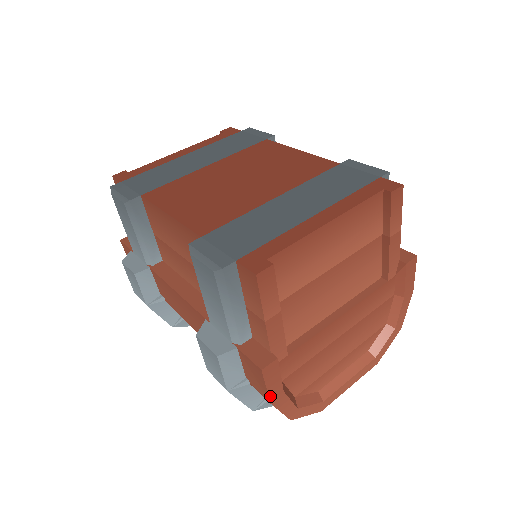
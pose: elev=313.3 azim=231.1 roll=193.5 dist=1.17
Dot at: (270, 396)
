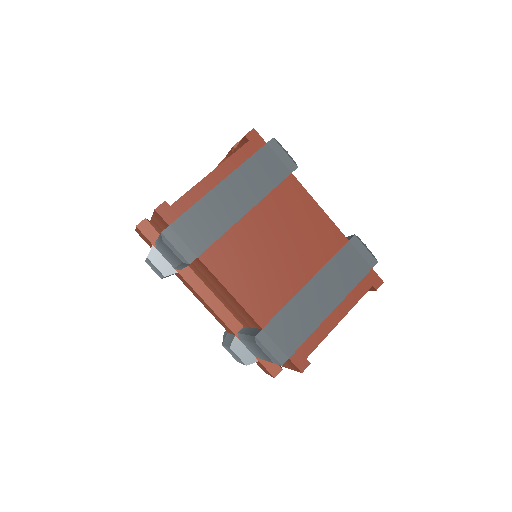
Dot at: occluded
